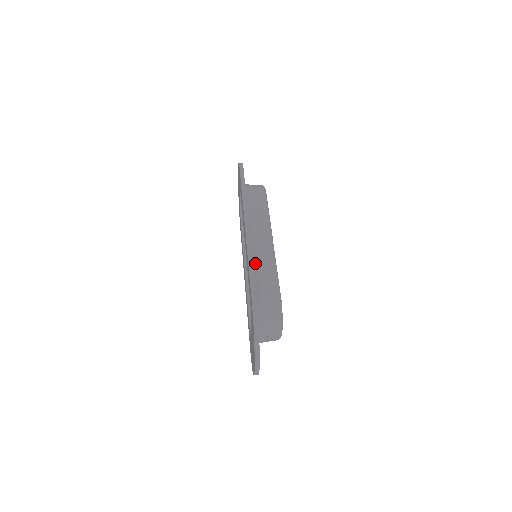
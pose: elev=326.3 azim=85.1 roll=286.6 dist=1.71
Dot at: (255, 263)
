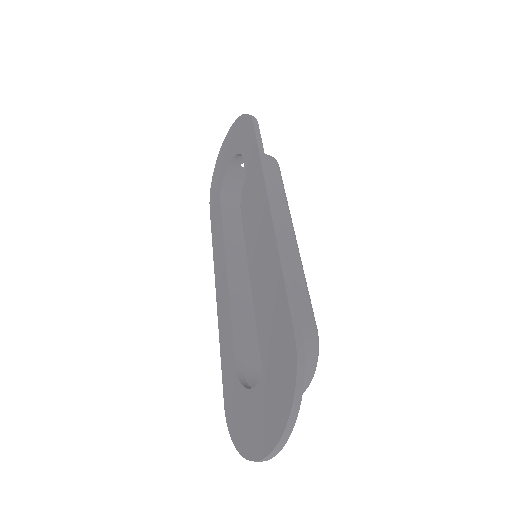
Dot at: occluded
